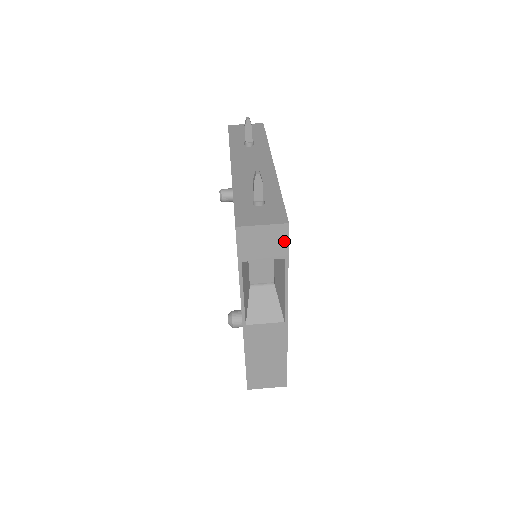
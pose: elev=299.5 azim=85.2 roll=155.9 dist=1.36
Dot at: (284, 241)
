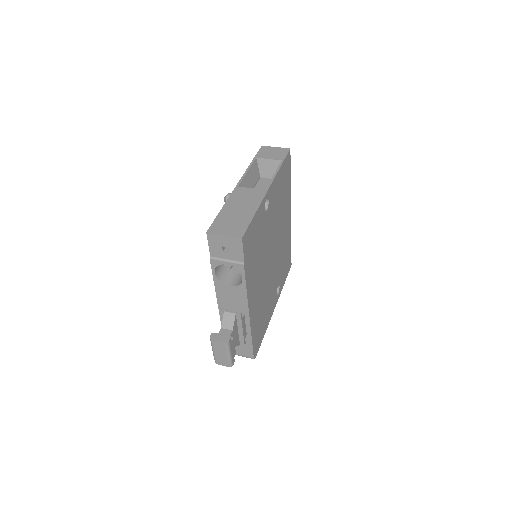
Dot at: (285, 154)
